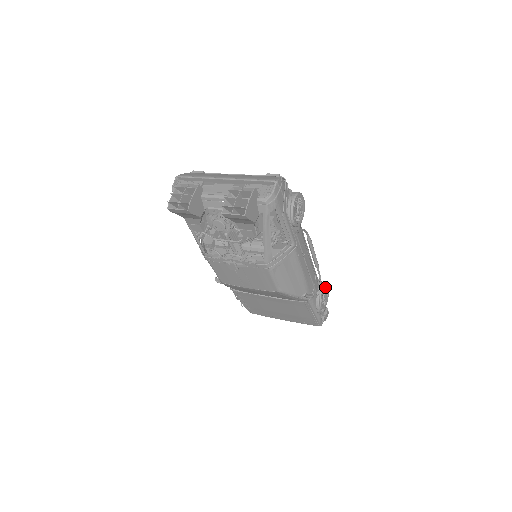
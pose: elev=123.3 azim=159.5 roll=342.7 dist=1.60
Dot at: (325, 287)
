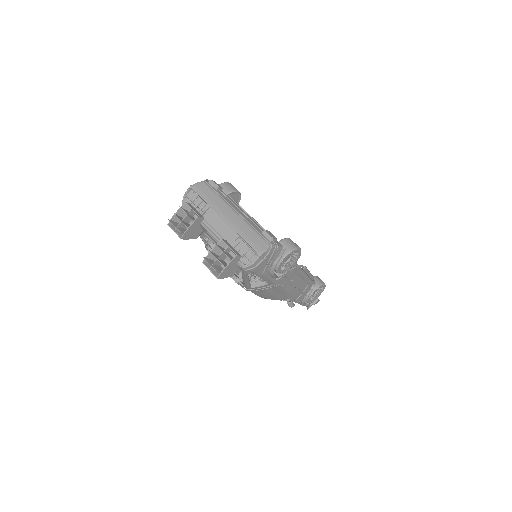
Dot at: (319, 288)
